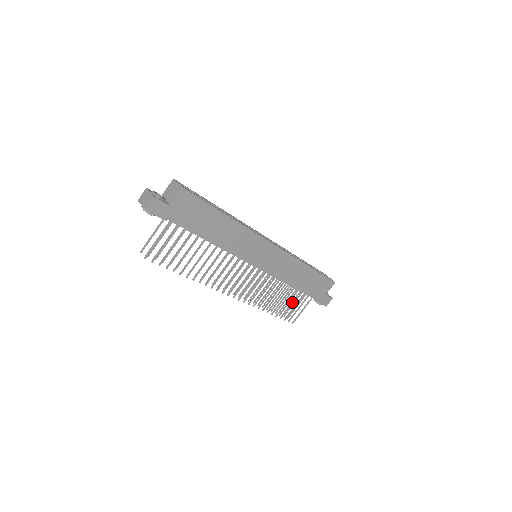
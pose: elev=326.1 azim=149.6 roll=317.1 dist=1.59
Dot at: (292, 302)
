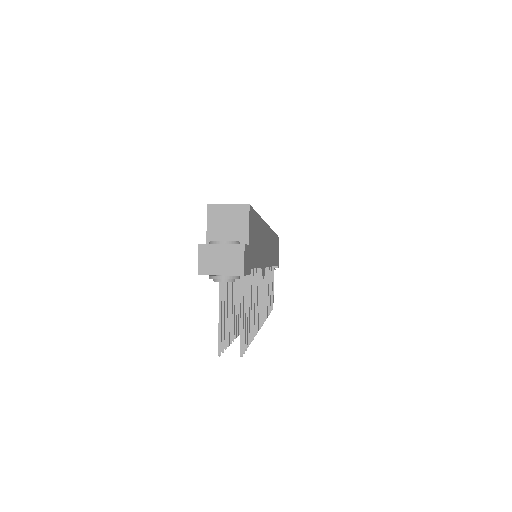
Dot at: (271, 285)
